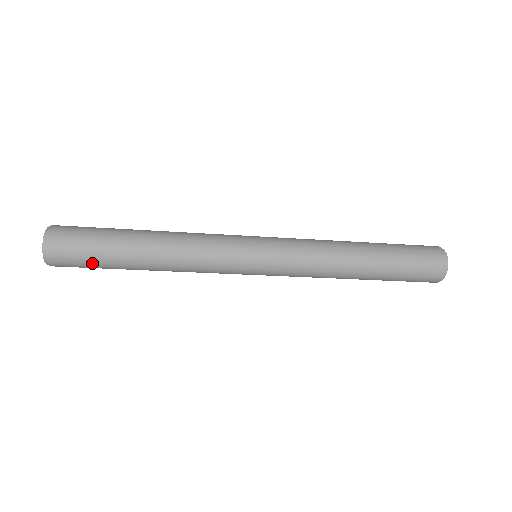
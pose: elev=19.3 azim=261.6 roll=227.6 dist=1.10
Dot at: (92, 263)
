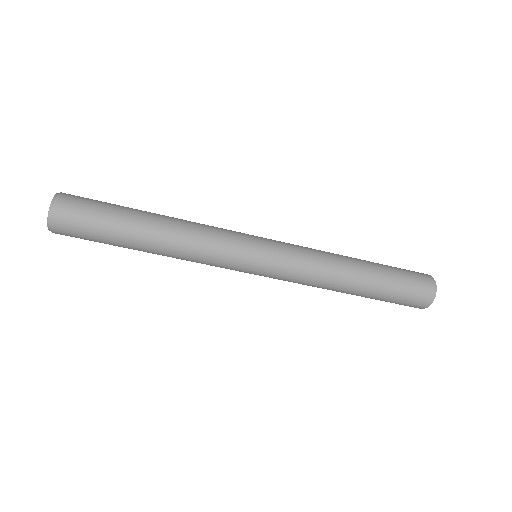
Dot at: (95, 240)
